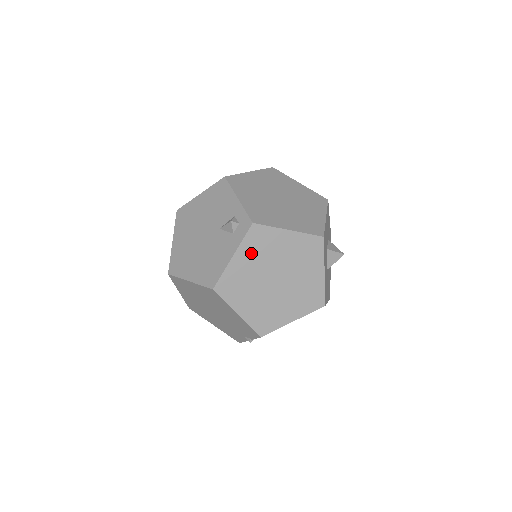
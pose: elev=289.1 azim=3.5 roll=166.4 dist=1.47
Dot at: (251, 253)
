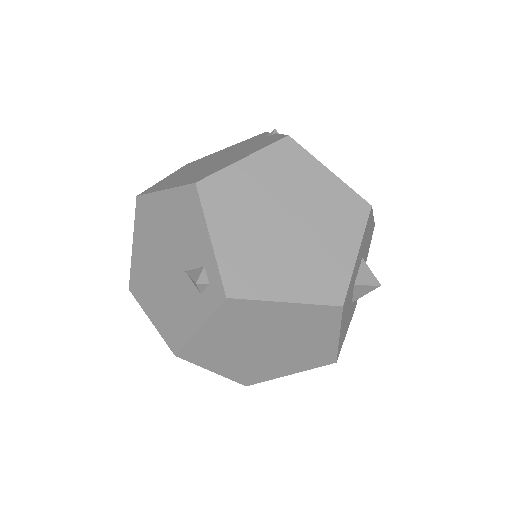
Dot at: (226, 325)
